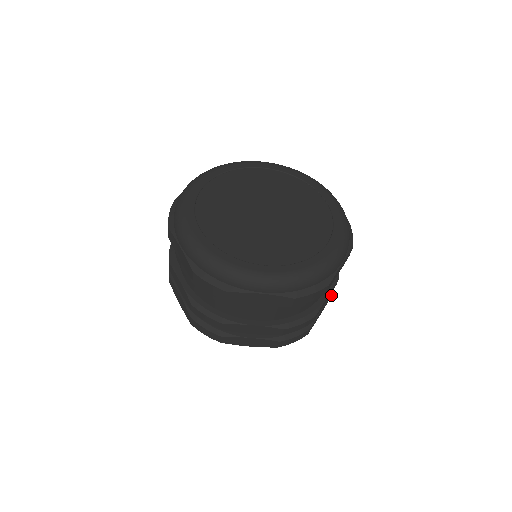
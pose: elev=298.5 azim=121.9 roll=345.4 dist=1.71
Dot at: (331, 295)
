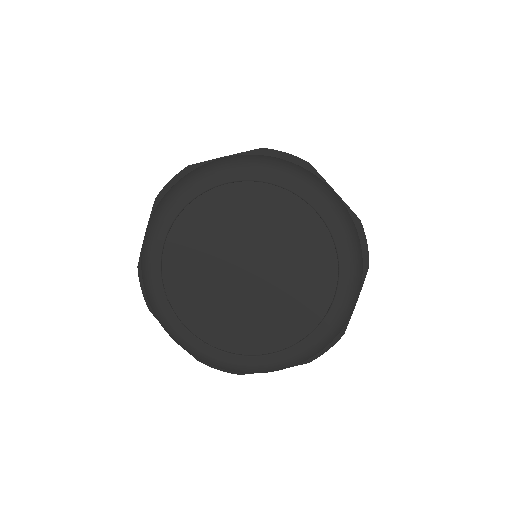
Dot at: occluded
